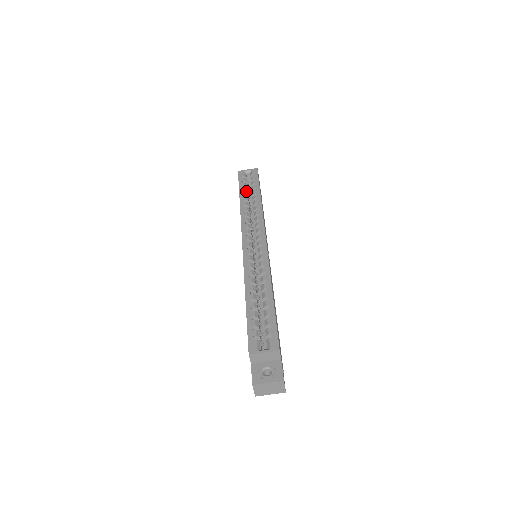
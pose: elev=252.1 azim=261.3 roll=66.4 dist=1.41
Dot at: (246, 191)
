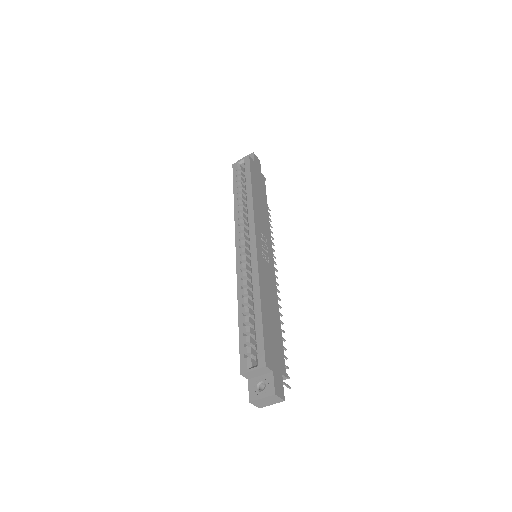
Dot at: (240, 186)
